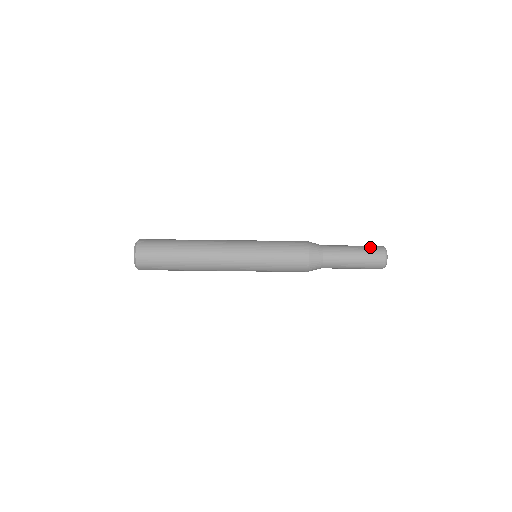
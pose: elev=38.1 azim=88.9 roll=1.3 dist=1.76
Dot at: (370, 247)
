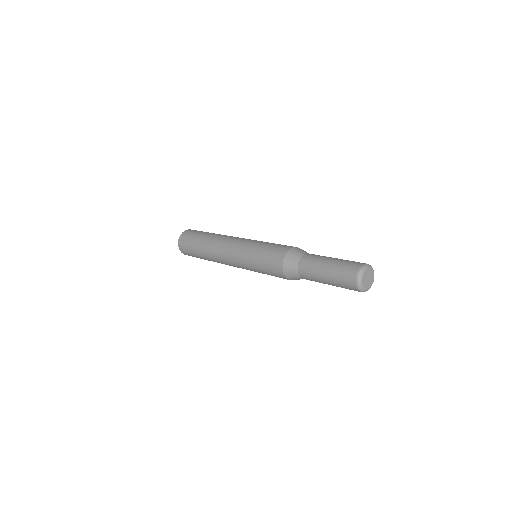
Dot at: (341, 277)
